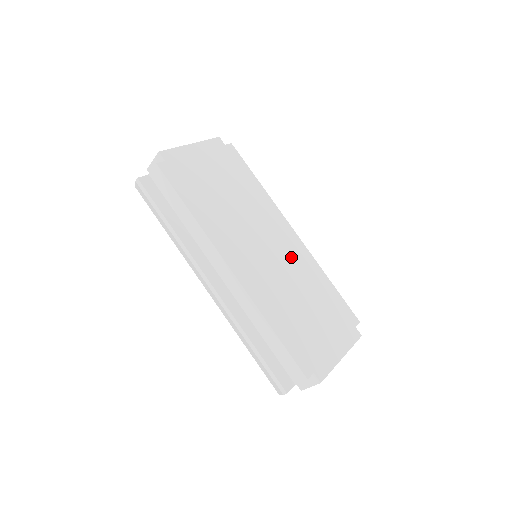
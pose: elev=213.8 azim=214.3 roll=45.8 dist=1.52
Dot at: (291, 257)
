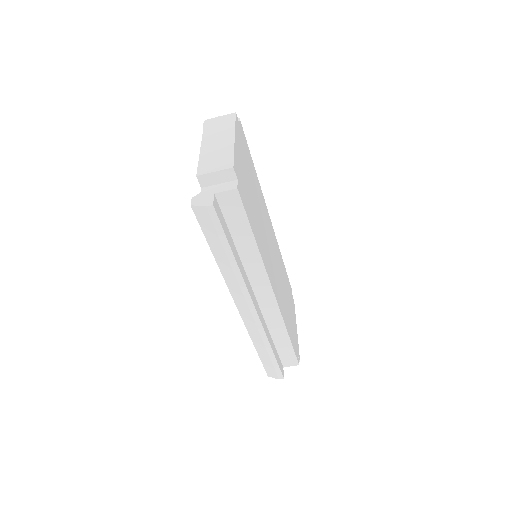
Dot at: (276, 251)
